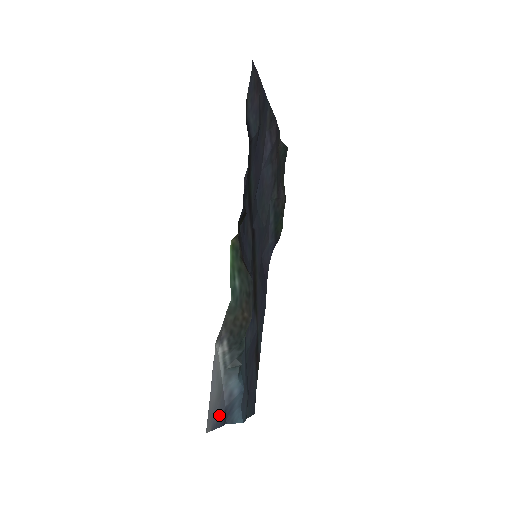
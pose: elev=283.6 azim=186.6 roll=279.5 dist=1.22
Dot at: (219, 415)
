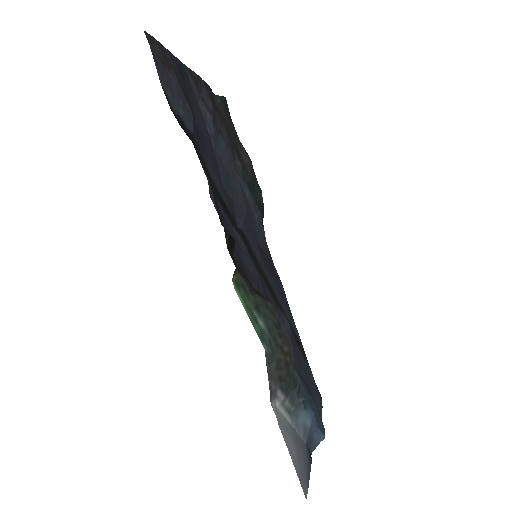
Dot at: (306, 462)
